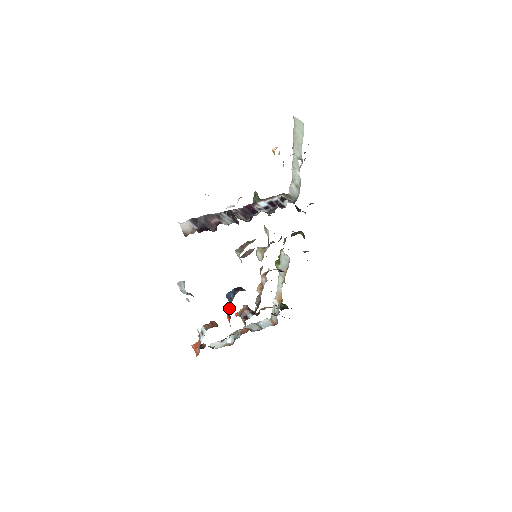
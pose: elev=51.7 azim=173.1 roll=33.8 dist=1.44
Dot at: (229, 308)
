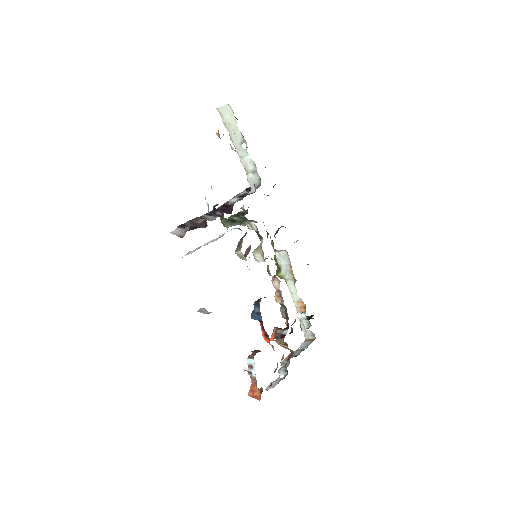
Dot at: (261, 327)
